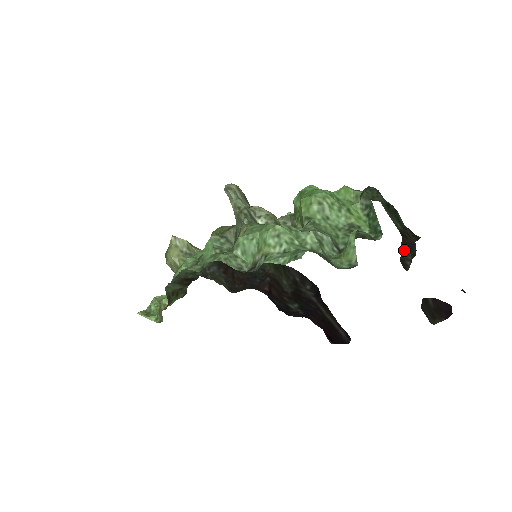
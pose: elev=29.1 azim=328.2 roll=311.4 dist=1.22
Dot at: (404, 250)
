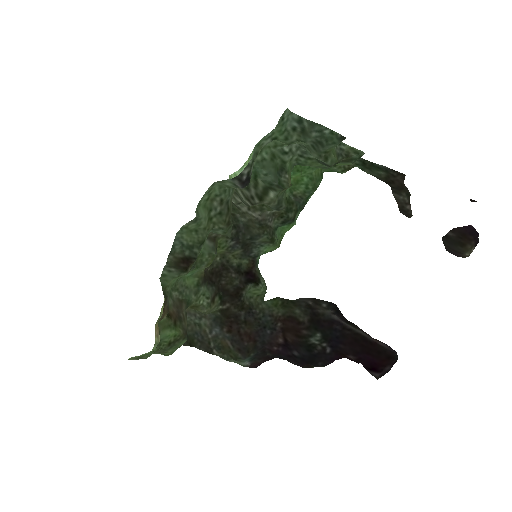
Dot at: (397, 194)
